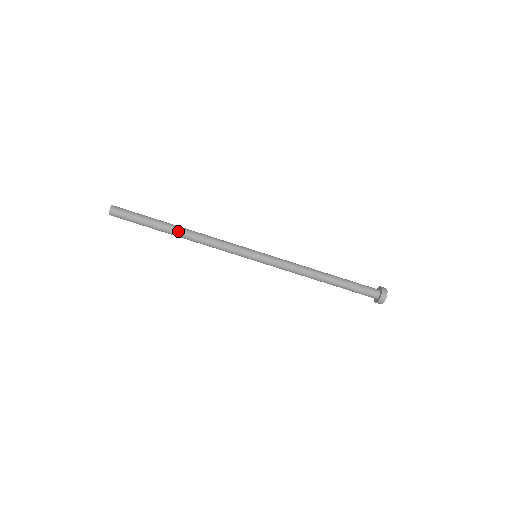
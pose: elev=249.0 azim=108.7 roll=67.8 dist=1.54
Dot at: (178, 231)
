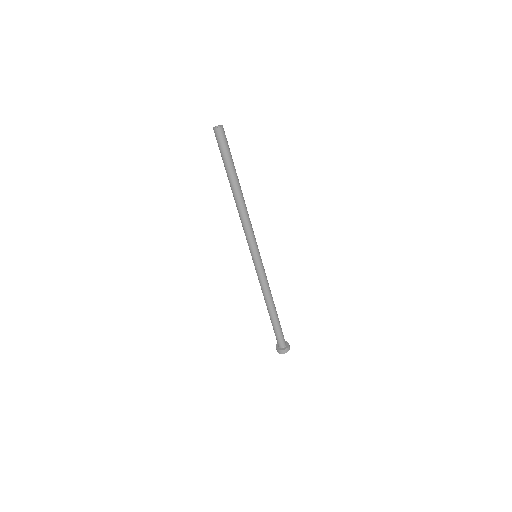
Dot at: (235, 192)
